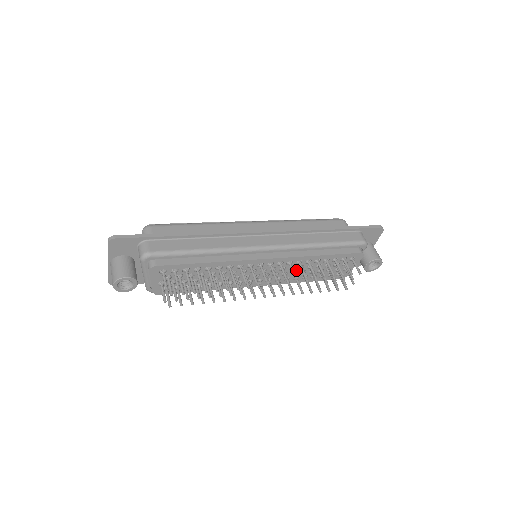
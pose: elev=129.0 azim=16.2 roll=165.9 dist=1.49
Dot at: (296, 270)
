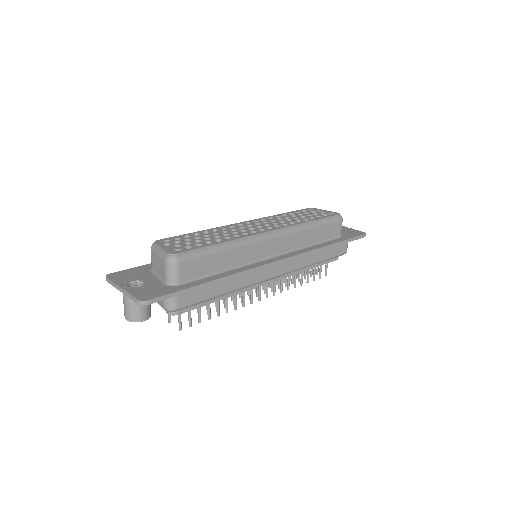
Dot at: occluded
